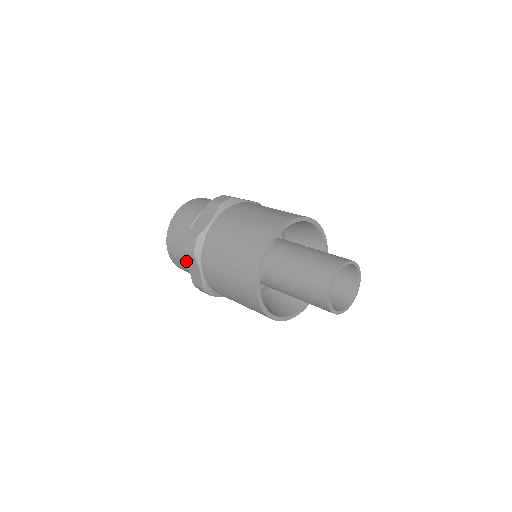
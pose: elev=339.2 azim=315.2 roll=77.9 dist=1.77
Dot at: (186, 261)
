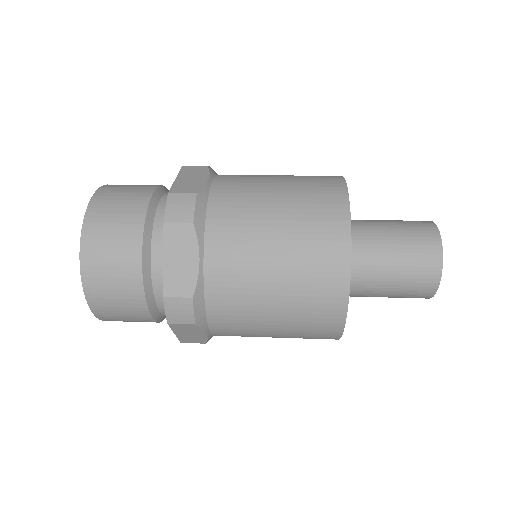
Dot at: (150, 320)
